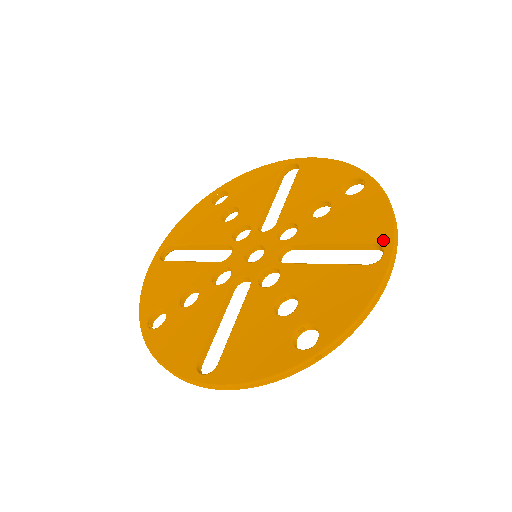
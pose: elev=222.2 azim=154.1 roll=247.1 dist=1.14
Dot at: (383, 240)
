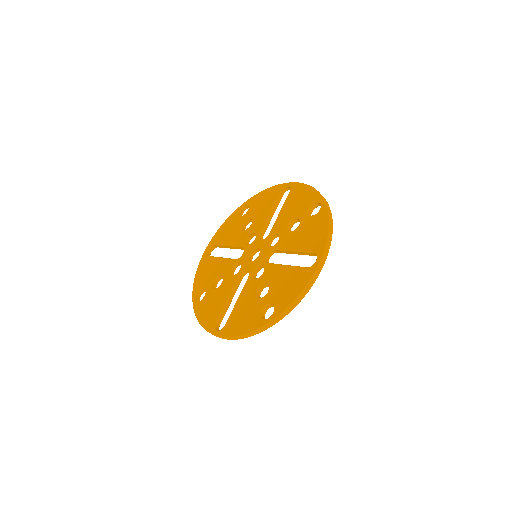
Dot at: (318, 251)
